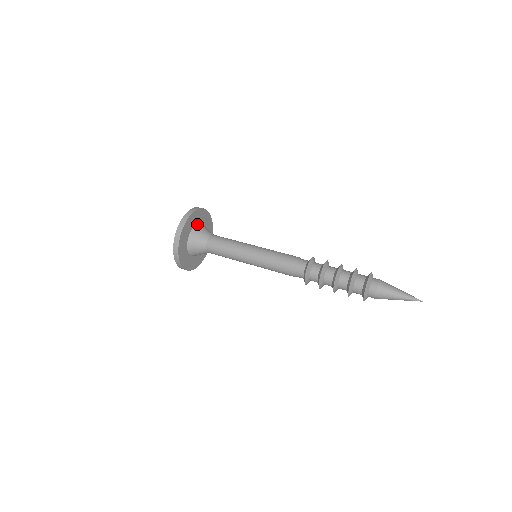
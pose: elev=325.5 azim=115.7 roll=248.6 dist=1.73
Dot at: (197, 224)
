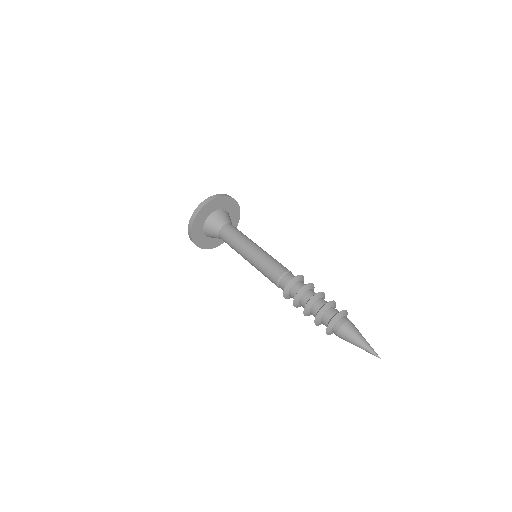
Dot at: (228, 212)
